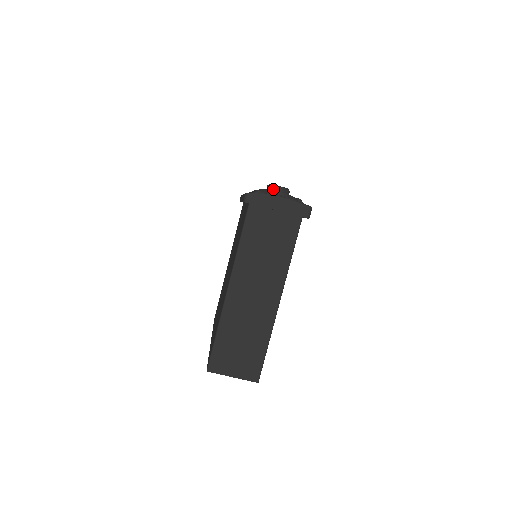
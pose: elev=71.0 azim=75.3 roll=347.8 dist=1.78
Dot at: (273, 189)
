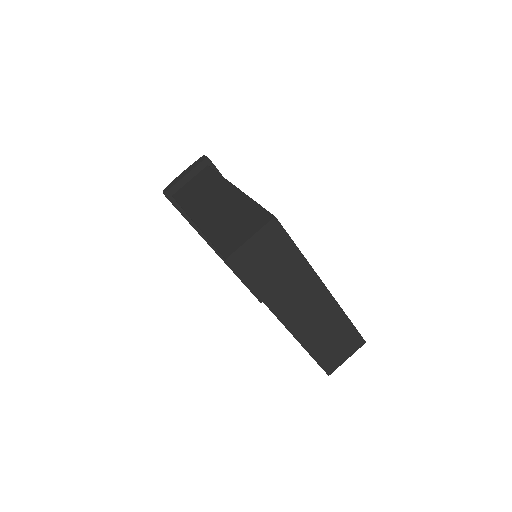
Dot at: occluded
